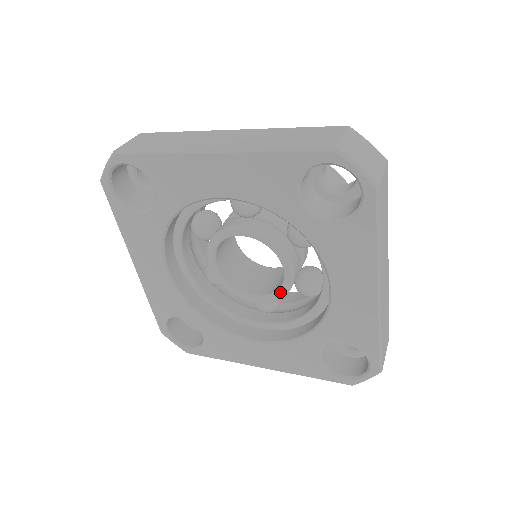
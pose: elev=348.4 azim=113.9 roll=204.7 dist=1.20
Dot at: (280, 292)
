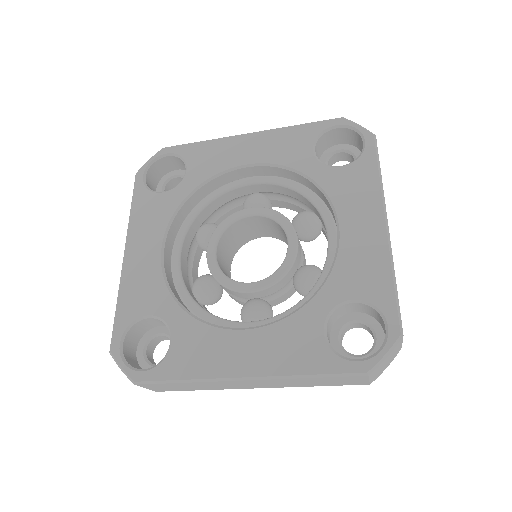
Dot at: (281, 270)
